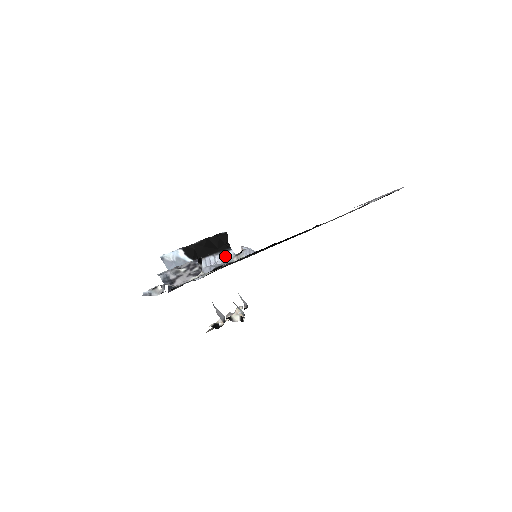
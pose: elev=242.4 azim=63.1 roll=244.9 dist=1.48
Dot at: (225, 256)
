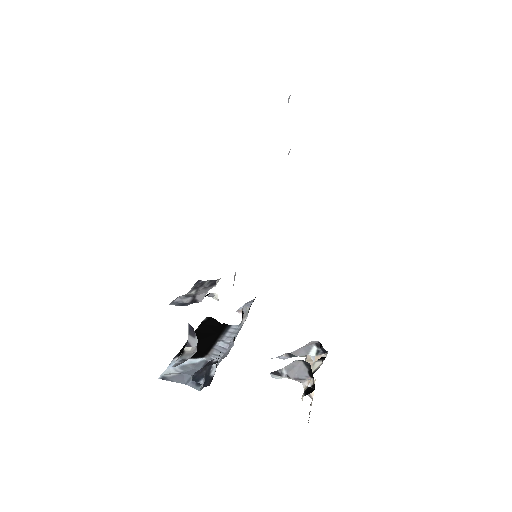
Dot at: (232, 333)
